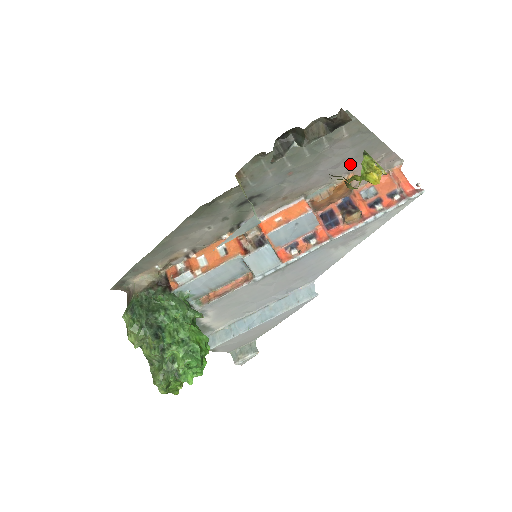
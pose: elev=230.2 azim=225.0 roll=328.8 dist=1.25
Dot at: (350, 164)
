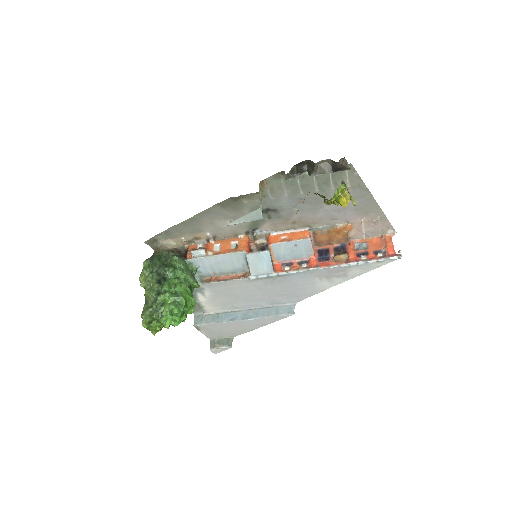
Dot at: (350, 214)
